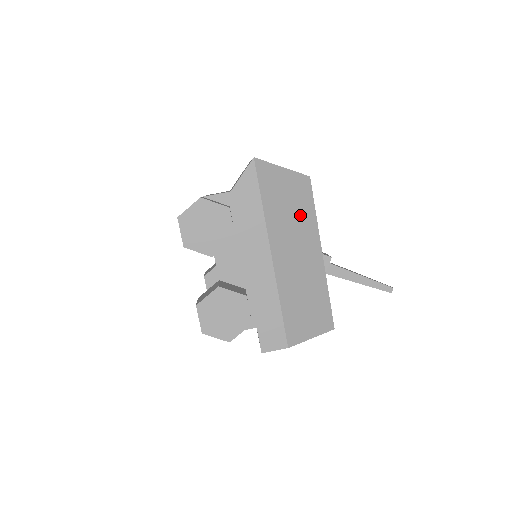
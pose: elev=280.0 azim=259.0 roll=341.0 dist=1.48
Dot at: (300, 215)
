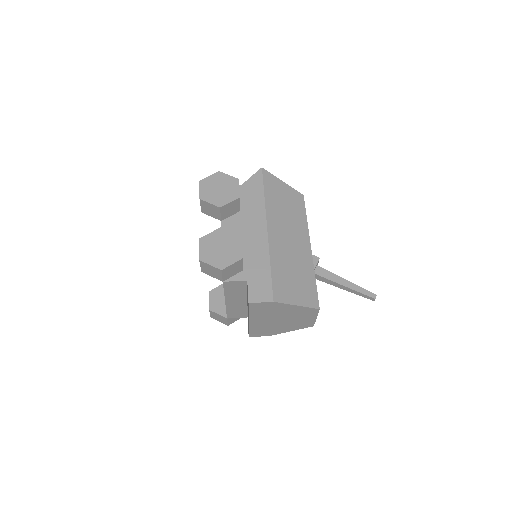
Dot at: (294, 214)
